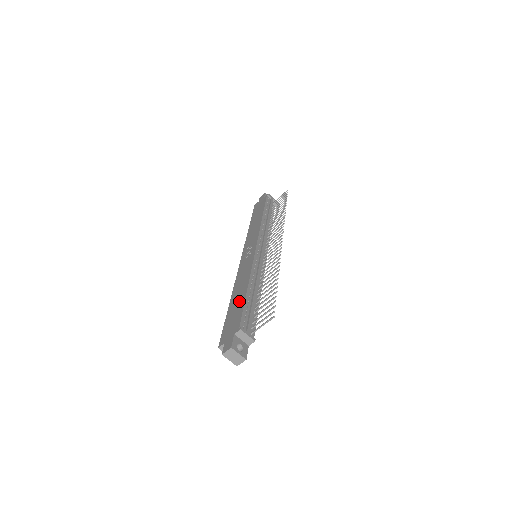
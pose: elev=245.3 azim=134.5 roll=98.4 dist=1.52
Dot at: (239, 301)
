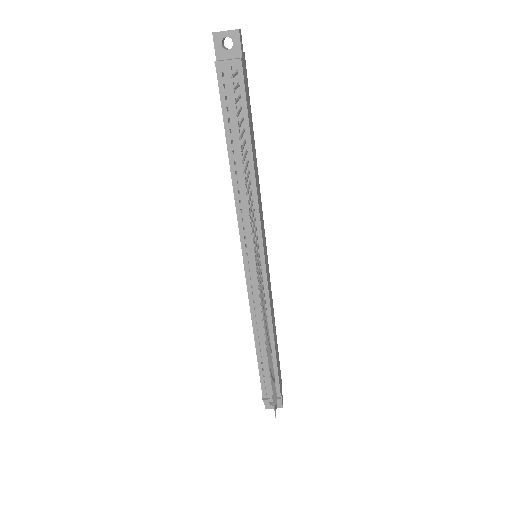
Dot at: occluded
